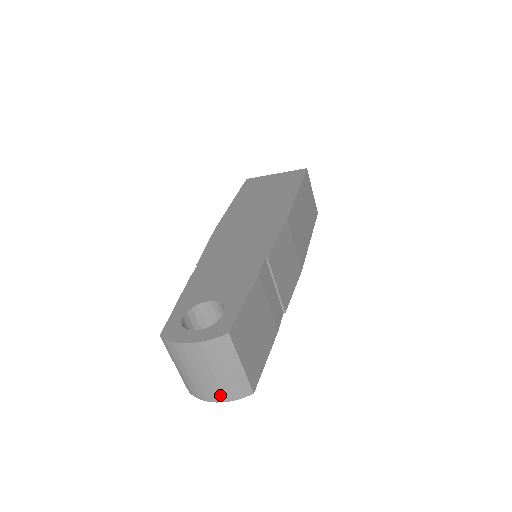
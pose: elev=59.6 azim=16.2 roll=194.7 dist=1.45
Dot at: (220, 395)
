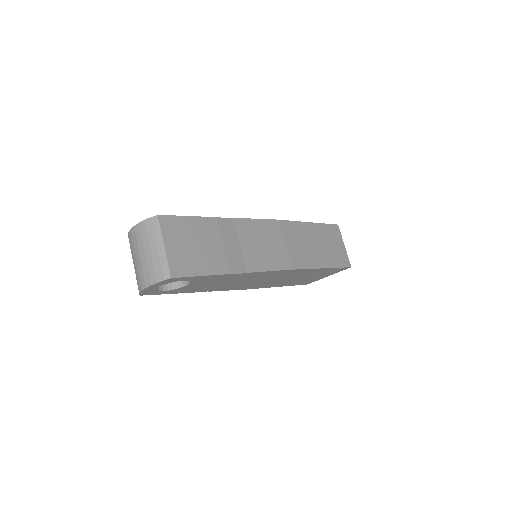
Dot at: (148, 278)
